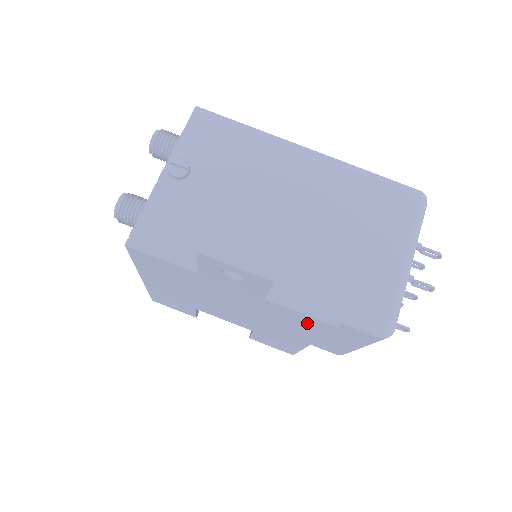
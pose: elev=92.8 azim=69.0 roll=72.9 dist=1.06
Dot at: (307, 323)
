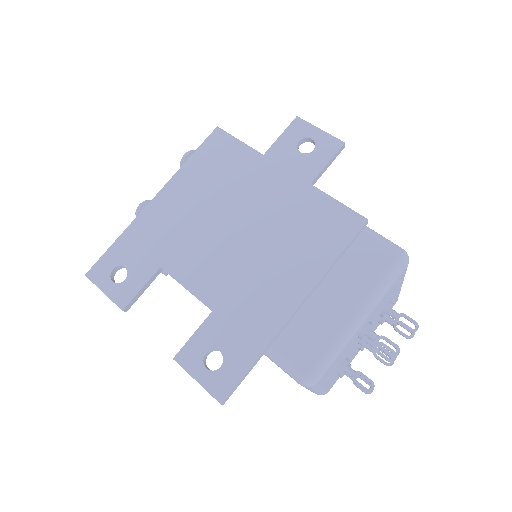
Dot at: (331, 227)
